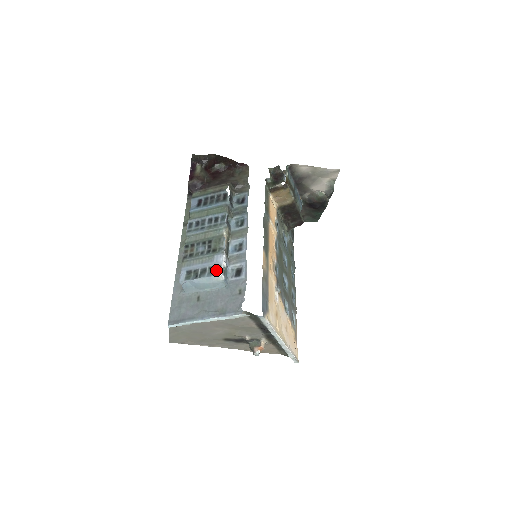
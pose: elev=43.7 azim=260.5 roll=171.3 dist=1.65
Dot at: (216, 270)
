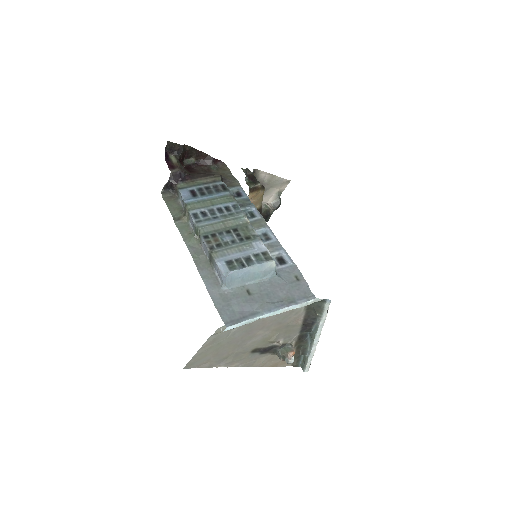
Dot at: (264, 256)
